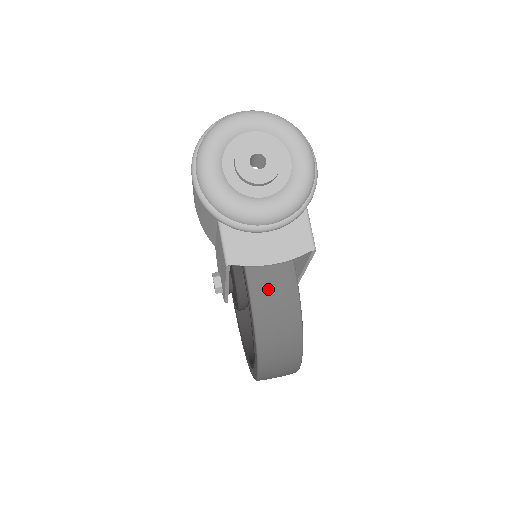
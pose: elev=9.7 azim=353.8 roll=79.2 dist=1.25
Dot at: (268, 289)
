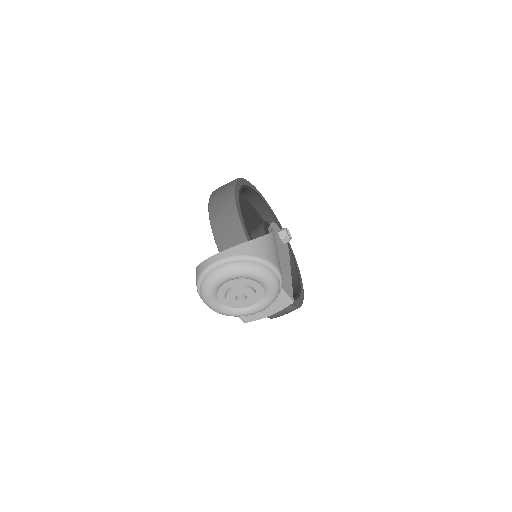
Dot at: occluded
